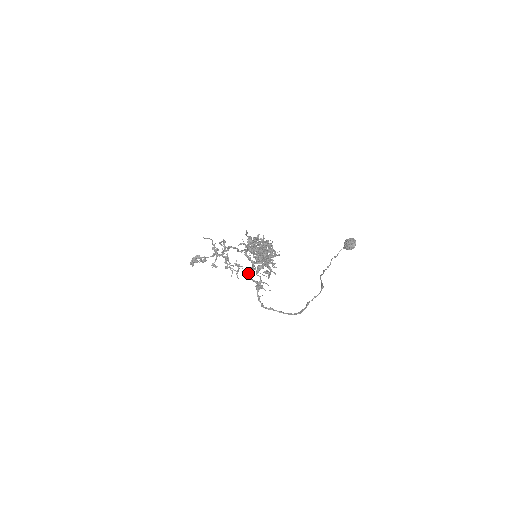
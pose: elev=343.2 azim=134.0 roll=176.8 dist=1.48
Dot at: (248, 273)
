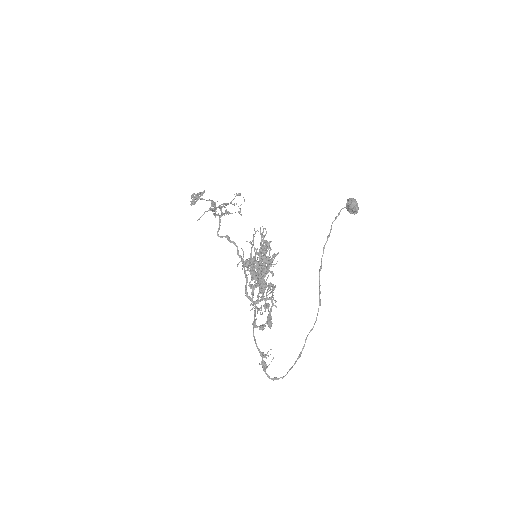
Dot at: (253, 326)
